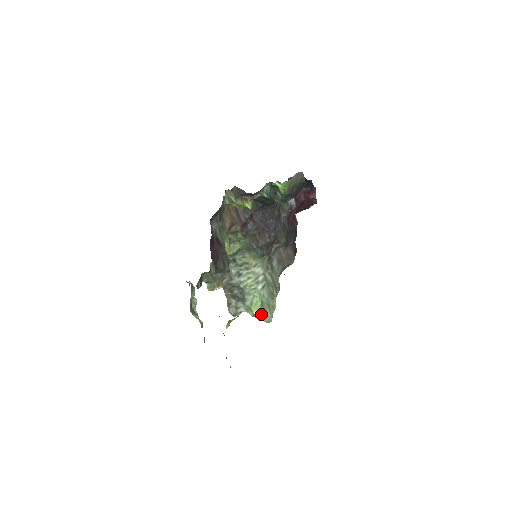
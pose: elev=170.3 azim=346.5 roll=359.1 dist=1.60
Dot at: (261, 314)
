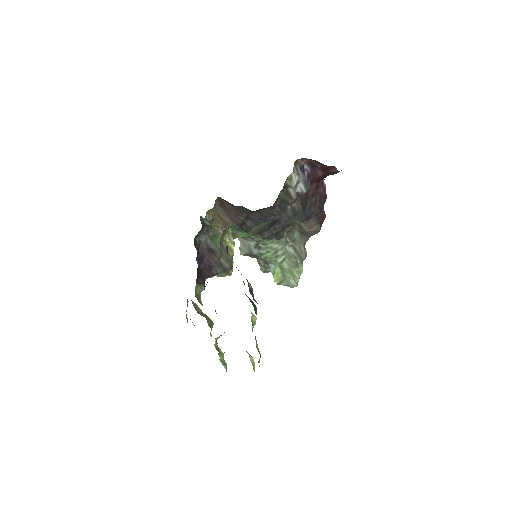
Dot at: (283, 283)
